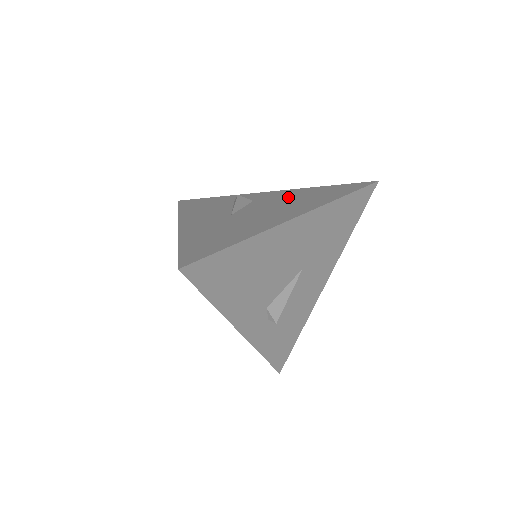
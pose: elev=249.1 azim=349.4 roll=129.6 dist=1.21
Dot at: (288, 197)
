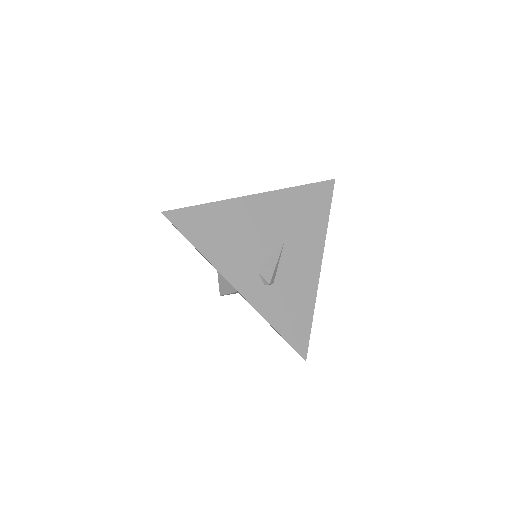
Dot at: occluded
